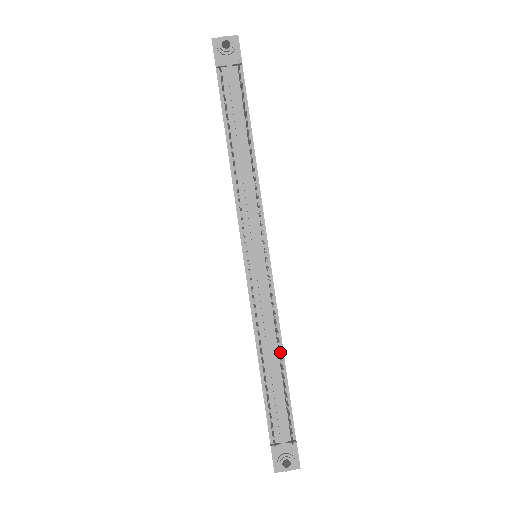
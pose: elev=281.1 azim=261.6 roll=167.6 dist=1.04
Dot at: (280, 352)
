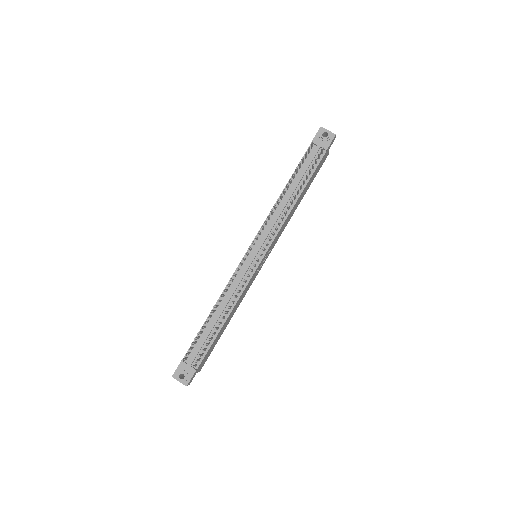
Dot at: (225, 312)
